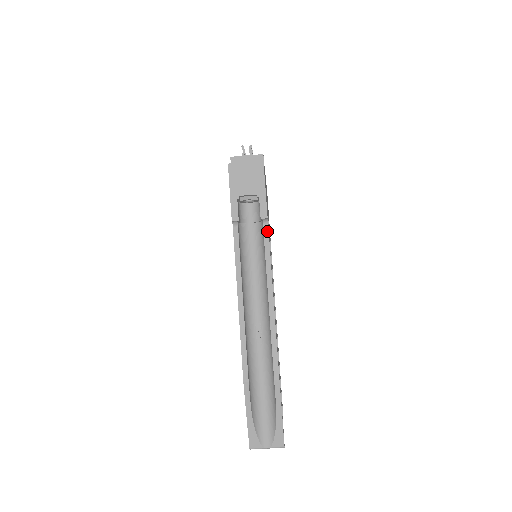
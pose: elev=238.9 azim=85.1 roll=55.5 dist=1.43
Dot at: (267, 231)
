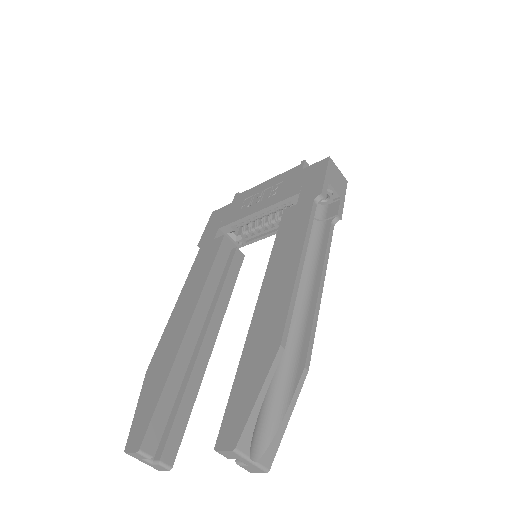
Dot at: (333, 229)
